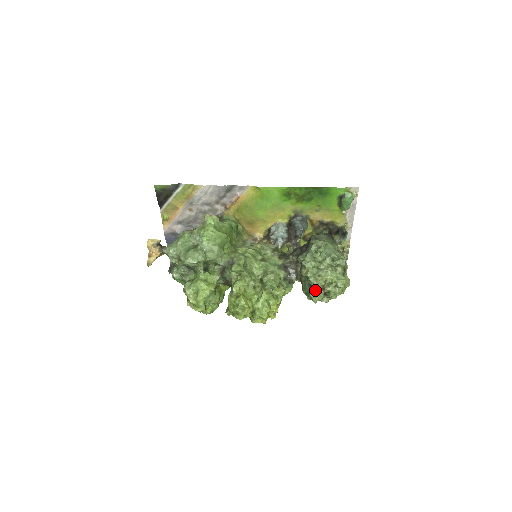
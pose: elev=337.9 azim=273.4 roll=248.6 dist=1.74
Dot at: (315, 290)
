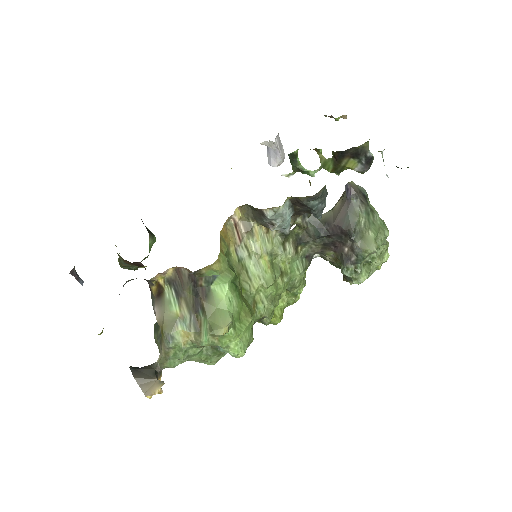
Dot at: occluded
